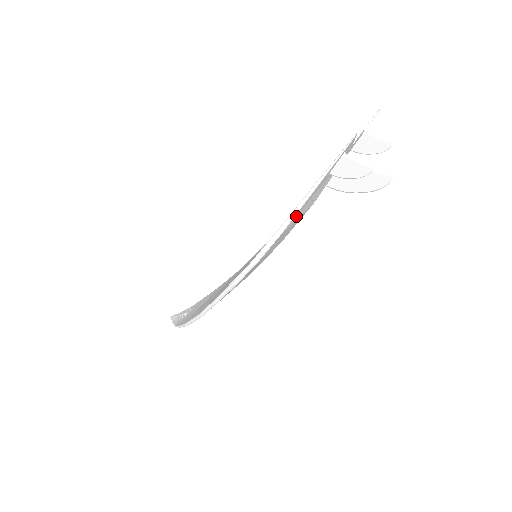
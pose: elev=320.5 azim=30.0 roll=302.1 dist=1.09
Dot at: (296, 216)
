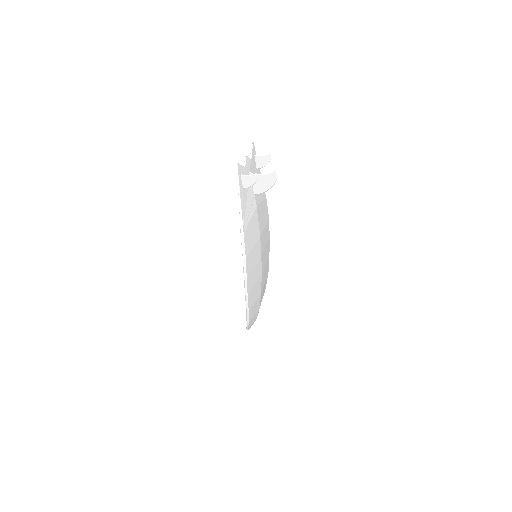
Dot at: (245, 219)
